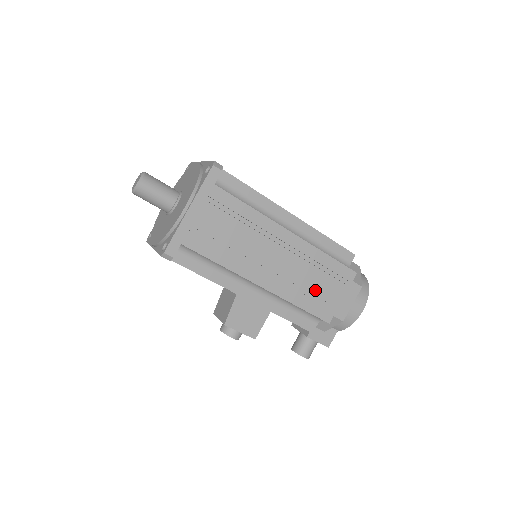
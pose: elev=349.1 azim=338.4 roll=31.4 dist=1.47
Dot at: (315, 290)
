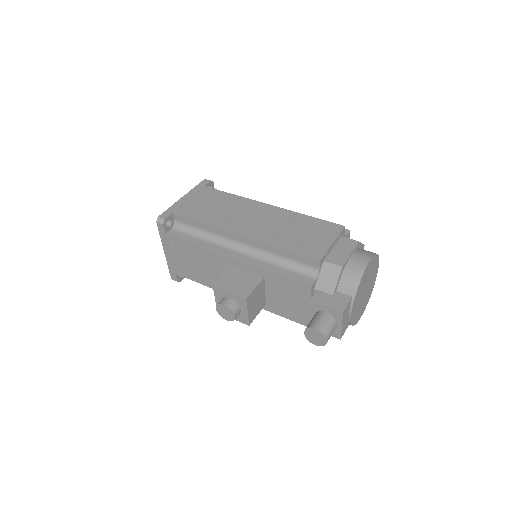
Dot at: (298, 237)
